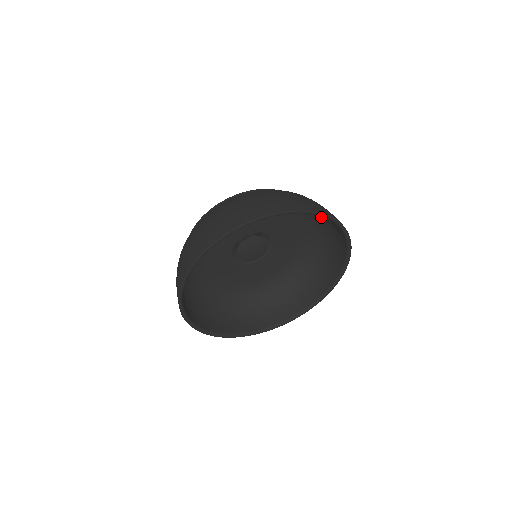
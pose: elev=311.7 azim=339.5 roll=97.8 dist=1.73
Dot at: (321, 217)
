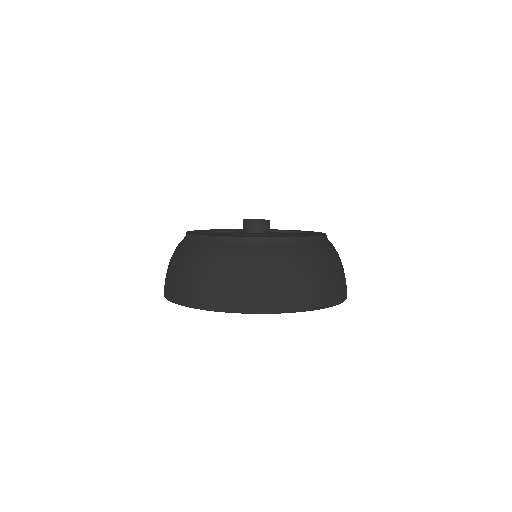
Dot at: occluded
